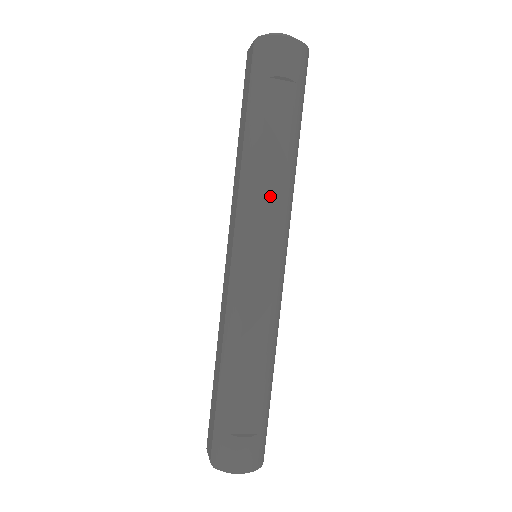
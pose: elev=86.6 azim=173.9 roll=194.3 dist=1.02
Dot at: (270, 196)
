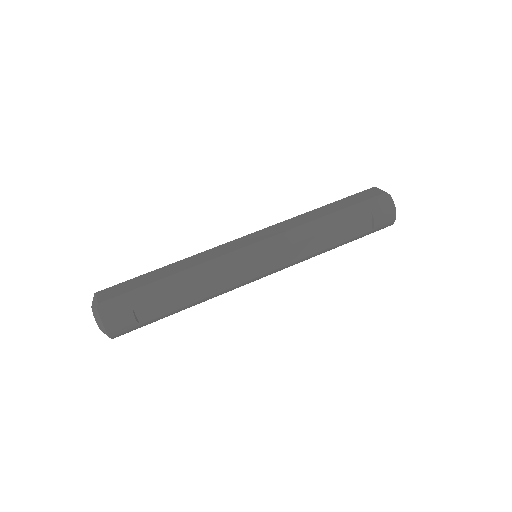
Dot at: (304, 249)
